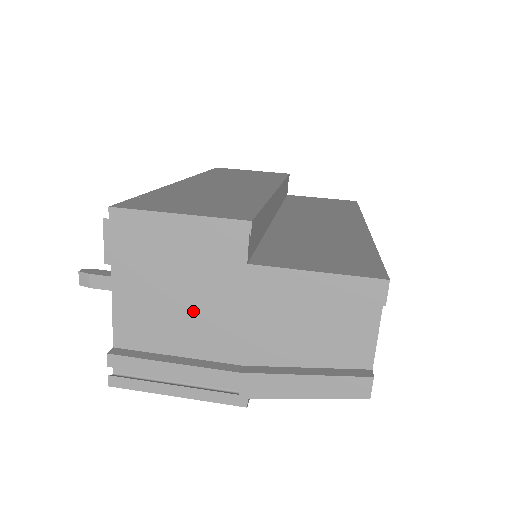
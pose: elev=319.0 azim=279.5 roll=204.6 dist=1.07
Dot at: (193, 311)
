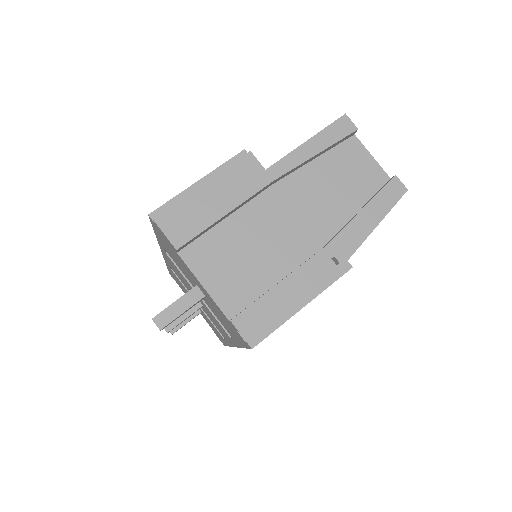
Dot at: (260, 239)
